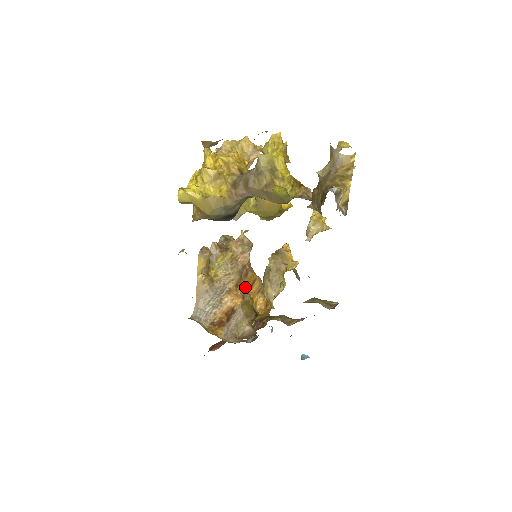
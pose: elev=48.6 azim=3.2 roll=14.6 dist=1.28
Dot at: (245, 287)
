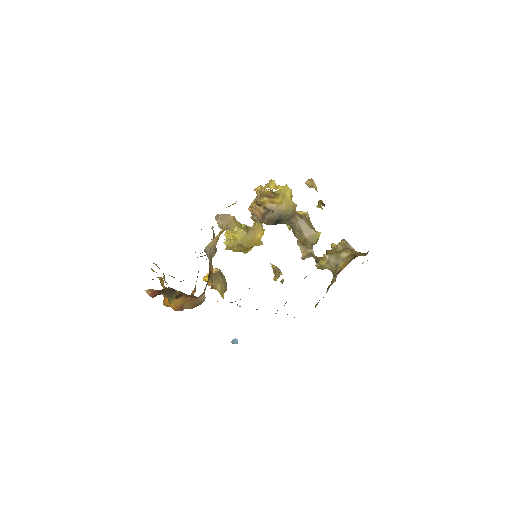
Dot at: occluded
